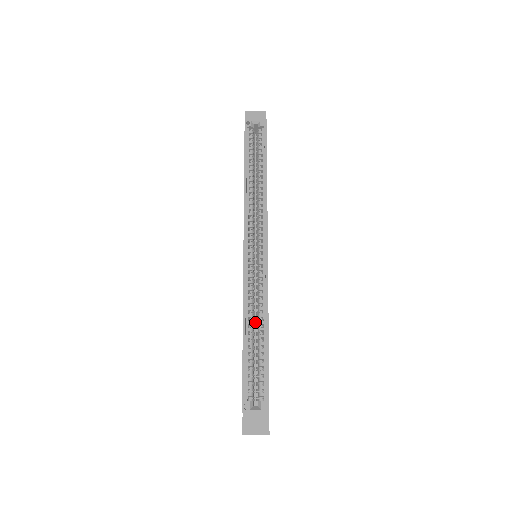
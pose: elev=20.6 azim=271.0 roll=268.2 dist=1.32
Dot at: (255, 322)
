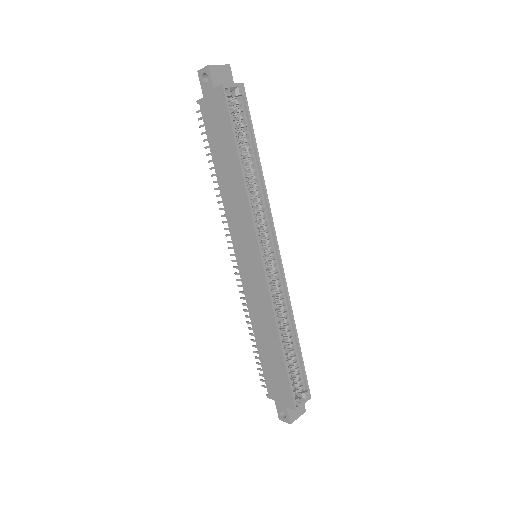
Dot at: occluded
